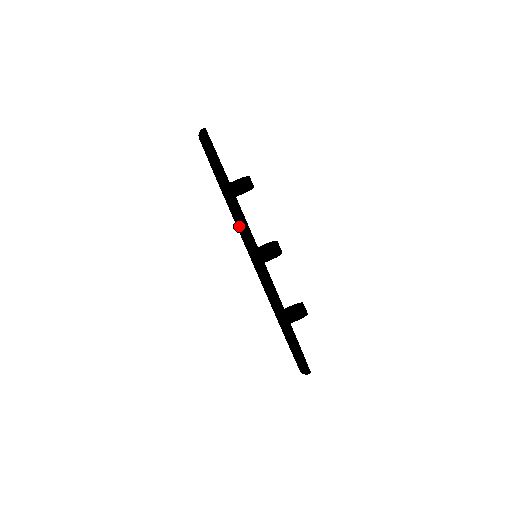
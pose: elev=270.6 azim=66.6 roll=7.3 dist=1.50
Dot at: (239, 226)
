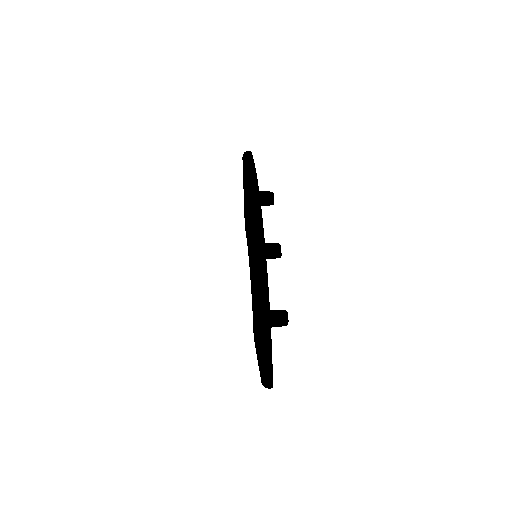
Dot at: (252, 198)
